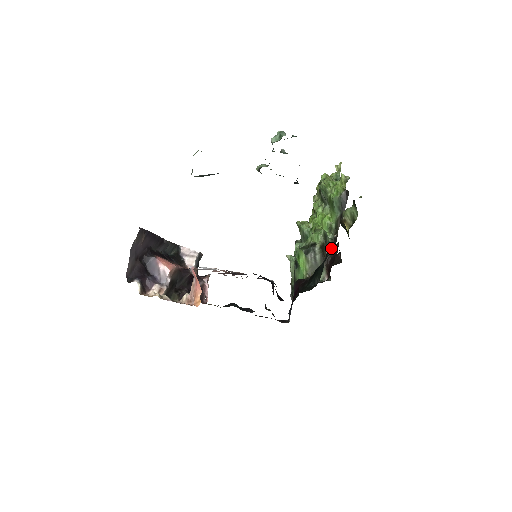
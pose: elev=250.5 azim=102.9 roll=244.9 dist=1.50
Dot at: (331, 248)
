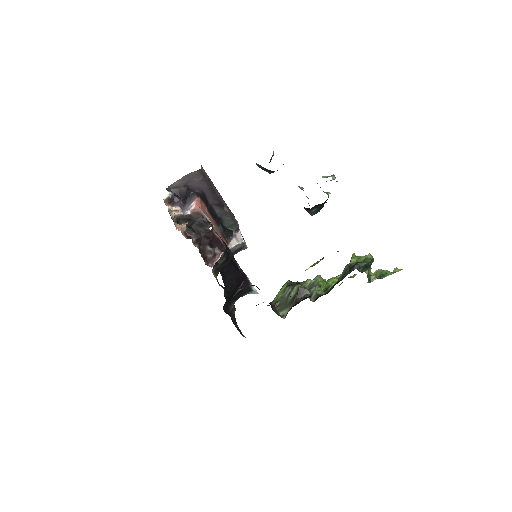
Dot at: occluded
